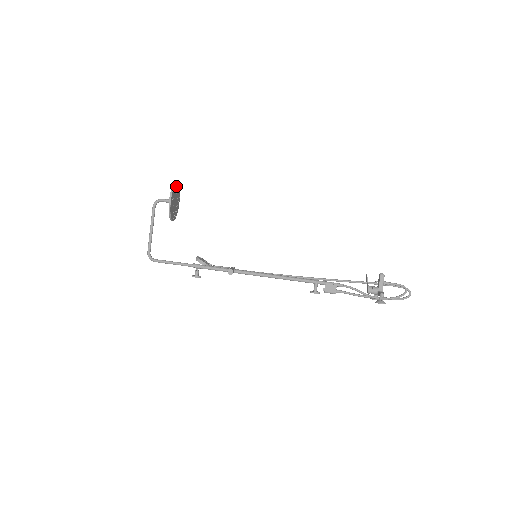
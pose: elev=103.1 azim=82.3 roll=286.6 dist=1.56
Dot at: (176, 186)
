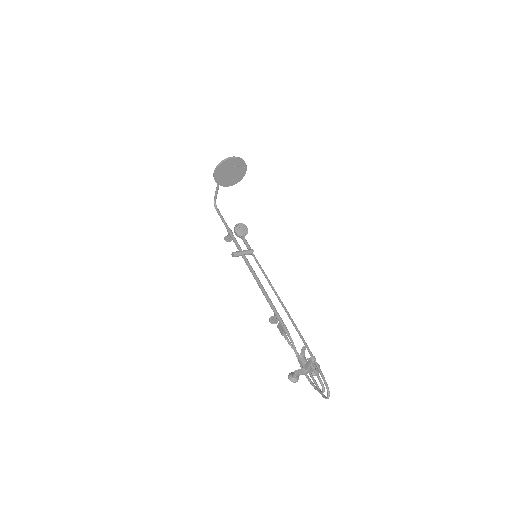
Dot at: (231, 160)
